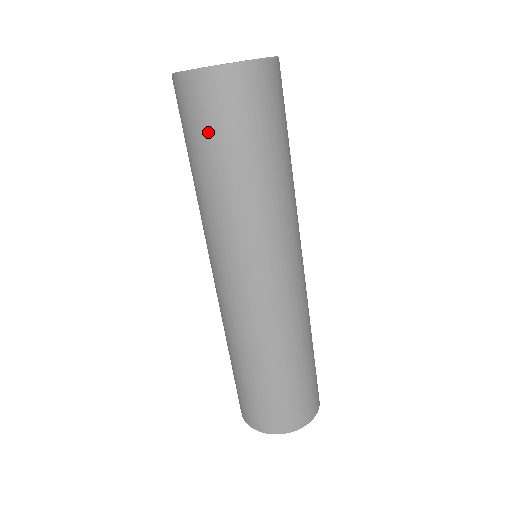
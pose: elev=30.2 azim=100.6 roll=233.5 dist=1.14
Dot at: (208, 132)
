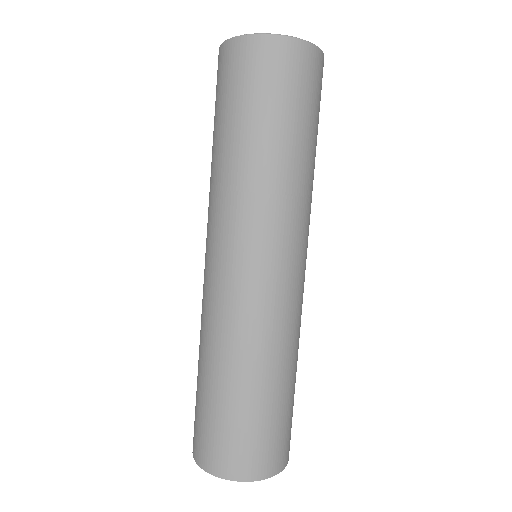
Dot at: (266, 96)
